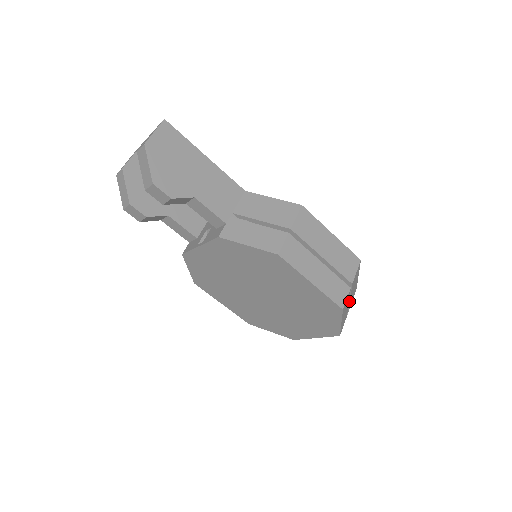
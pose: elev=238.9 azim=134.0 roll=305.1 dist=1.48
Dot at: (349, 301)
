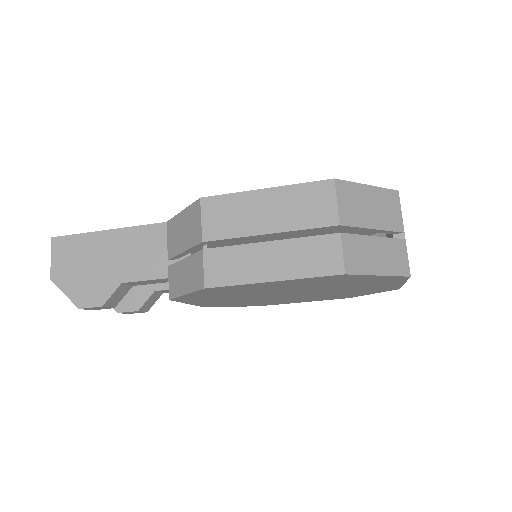
Dot at: (379, 230)
